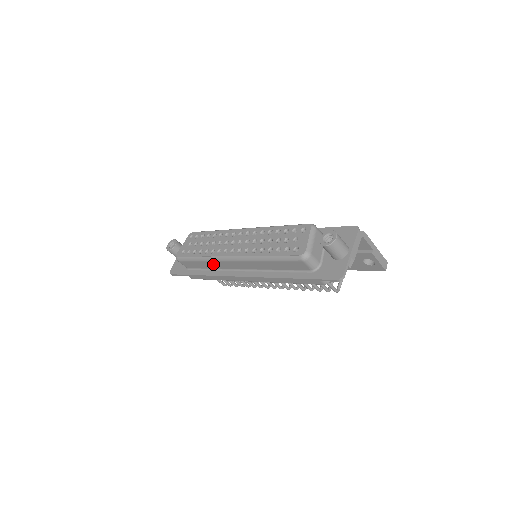
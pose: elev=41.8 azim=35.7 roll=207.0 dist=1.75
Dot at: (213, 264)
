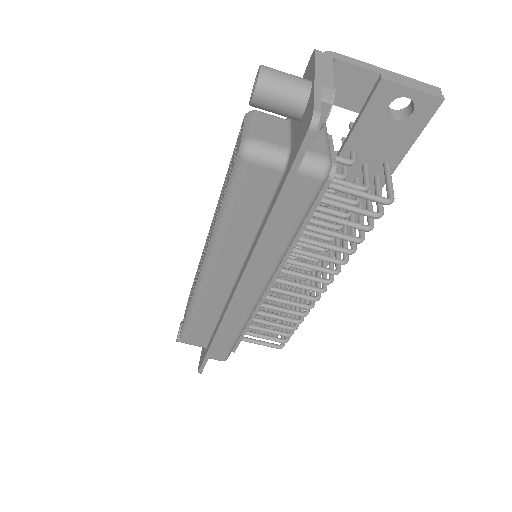
Dot at: (206, 308)
